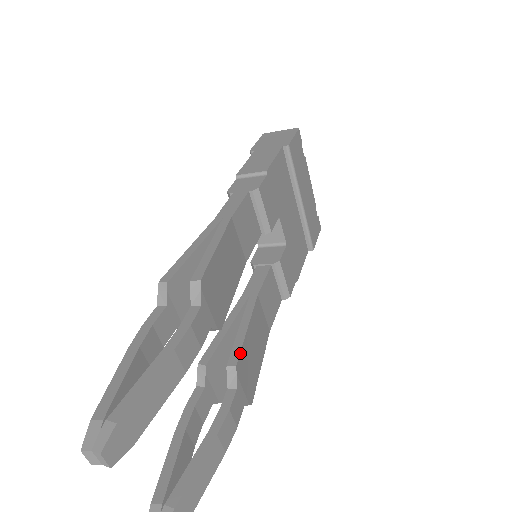
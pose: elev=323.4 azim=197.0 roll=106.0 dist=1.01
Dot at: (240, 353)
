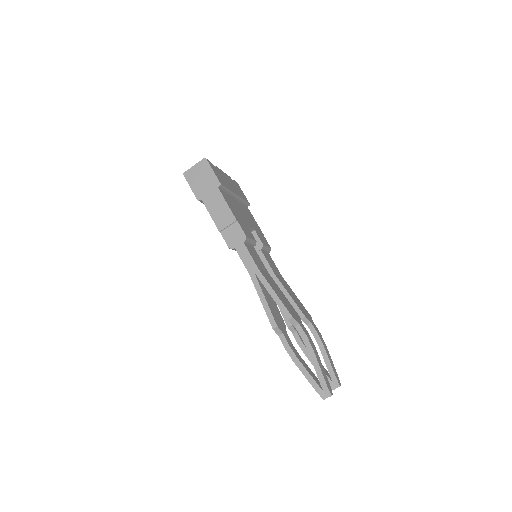
Dot at: (300, 310)
